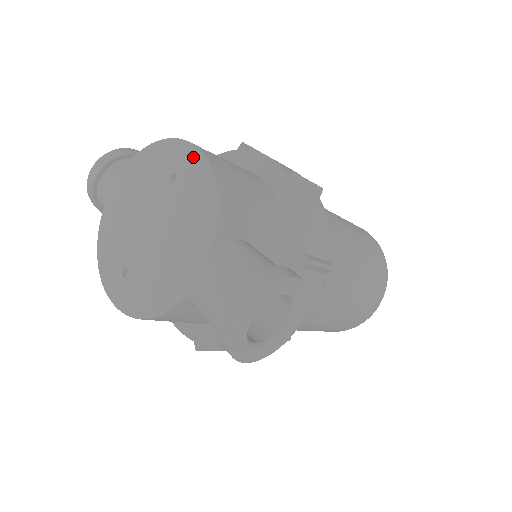
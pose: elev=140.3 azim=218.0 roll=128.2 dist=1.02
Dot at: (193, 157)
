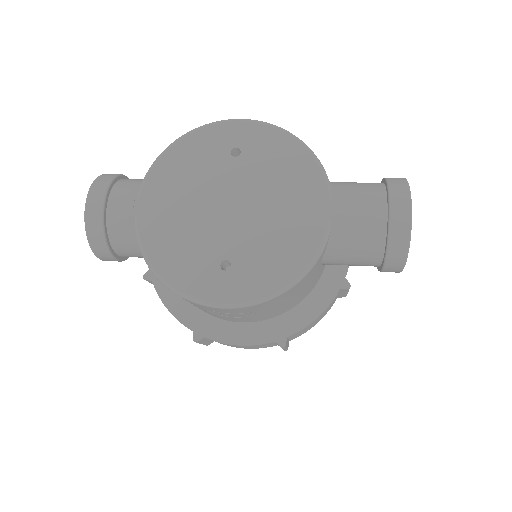
Dot at: (252, 126)
